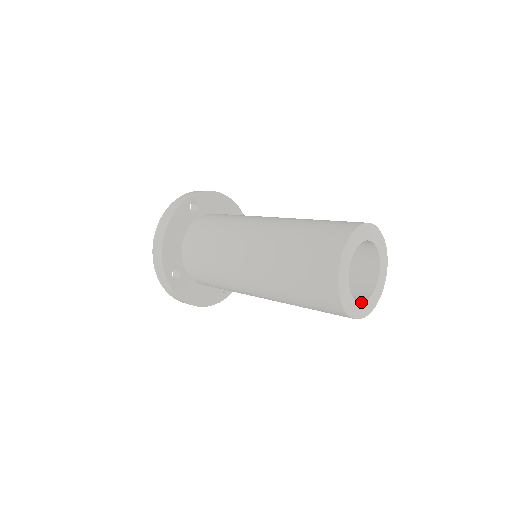
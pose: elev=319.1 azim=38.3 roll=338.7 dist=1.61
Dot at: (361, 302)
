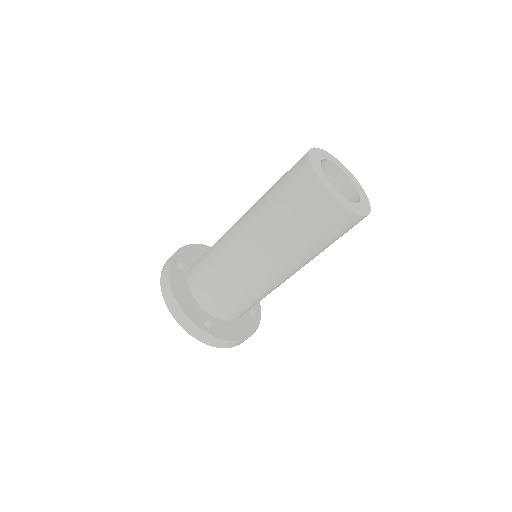
Dot at: (358, 203)
